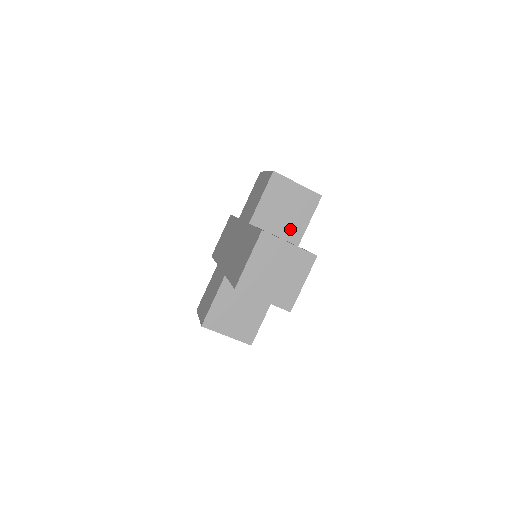
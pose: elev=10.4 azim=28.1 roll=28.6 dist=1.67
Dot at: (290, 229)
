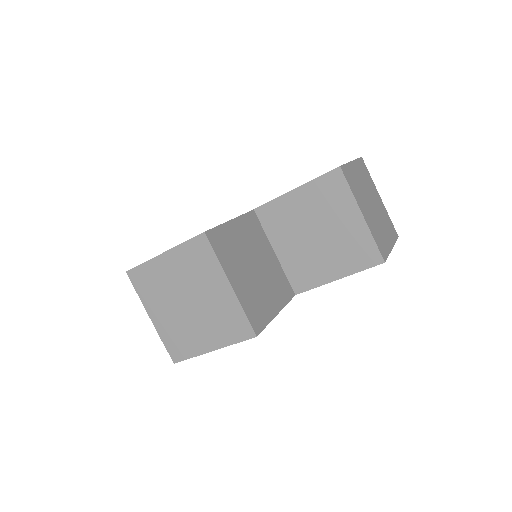
Dot at: (302, 264)
